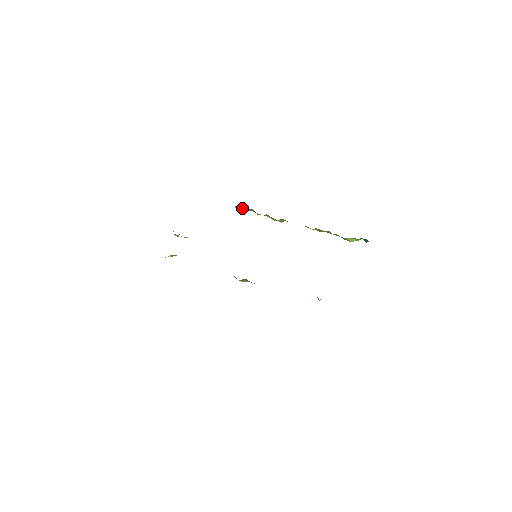
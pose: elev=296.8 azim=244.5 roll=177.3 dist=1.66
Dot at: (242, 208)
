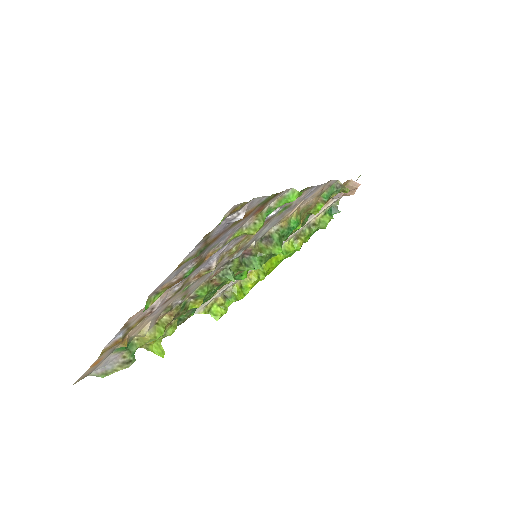
Dot at: (217, 309)
